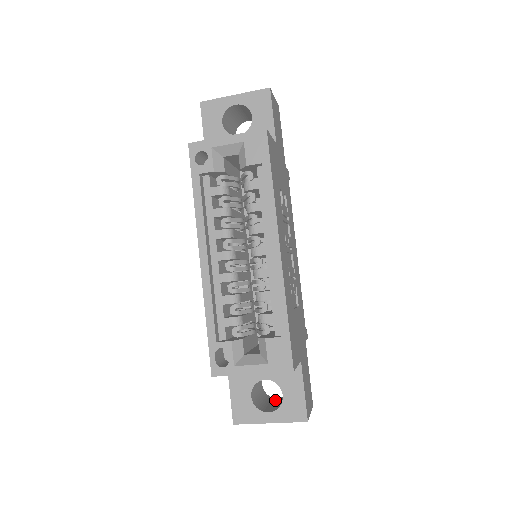
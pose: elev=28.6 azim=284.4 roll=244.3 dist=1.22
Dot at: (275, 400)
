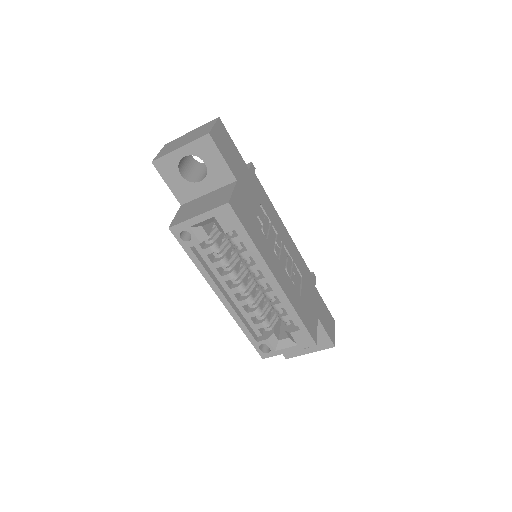
Dot at: occluded
